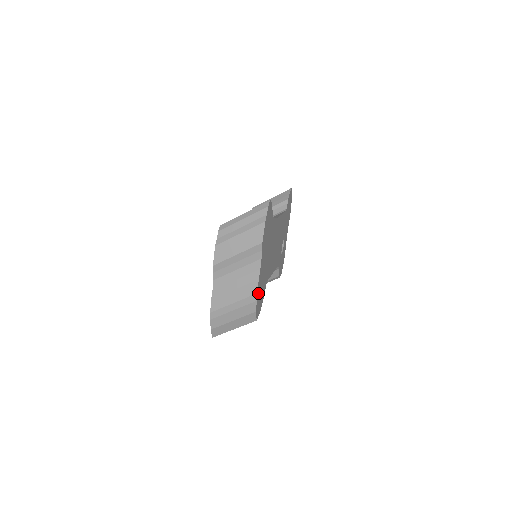
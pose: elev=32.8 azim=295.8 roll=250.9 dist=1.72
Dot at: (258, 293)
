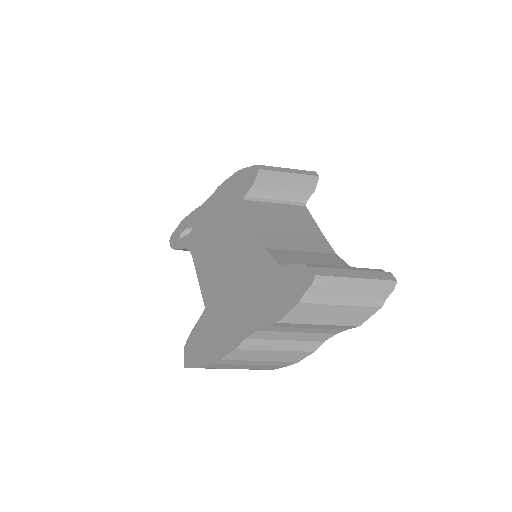
Dot at: occluded
